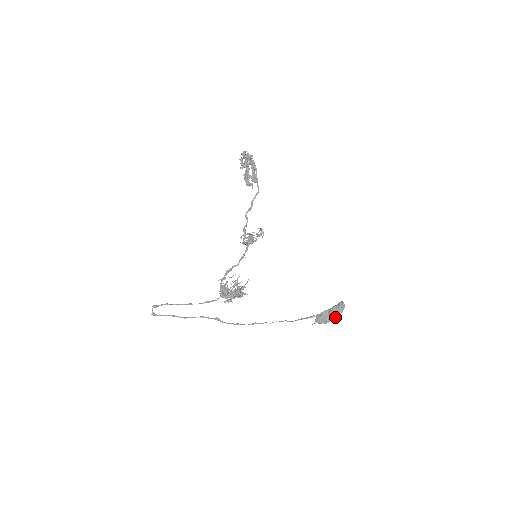
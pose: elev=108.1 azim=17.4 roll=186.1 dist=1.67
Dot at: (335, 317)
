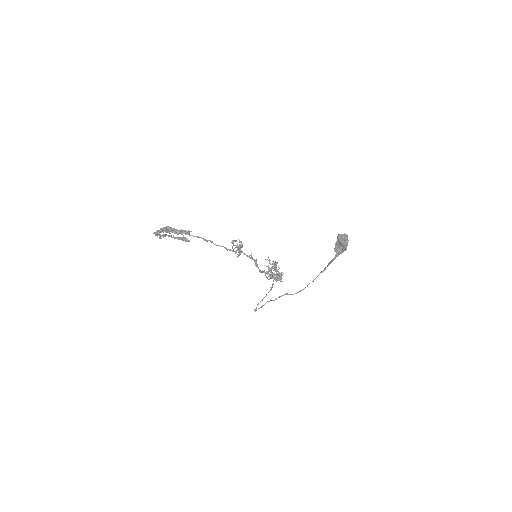
Dot at: occluded
